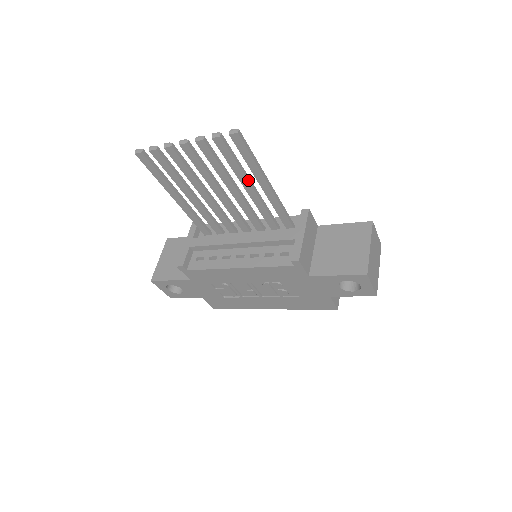
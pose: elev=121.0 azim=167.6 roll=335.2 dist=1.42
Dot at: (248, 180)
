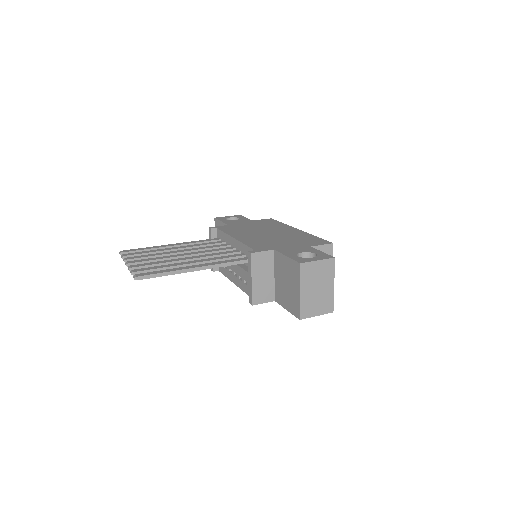
Dot at: occluded
